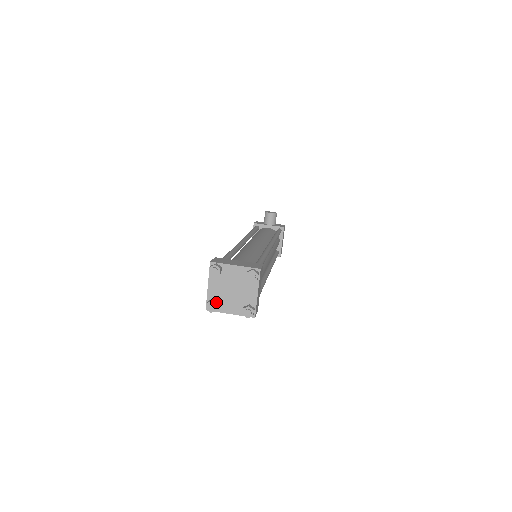
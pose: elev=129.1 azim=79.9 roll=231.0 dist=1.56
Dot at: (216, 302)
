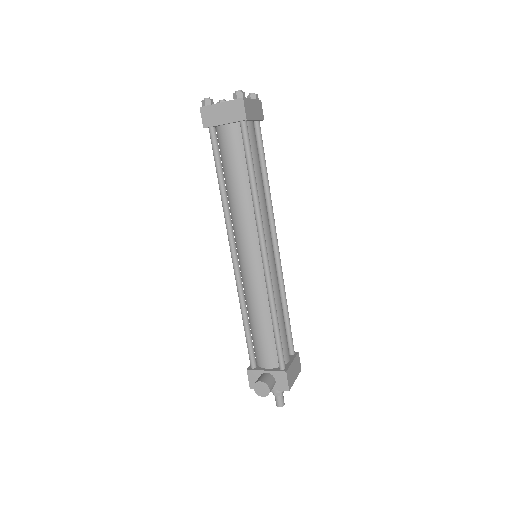
Dot at: (213, 103)
